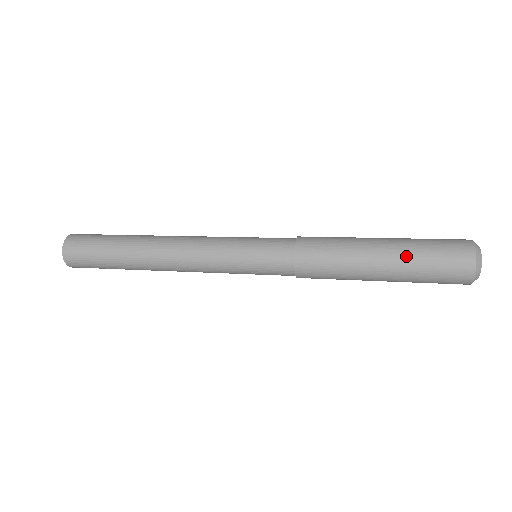
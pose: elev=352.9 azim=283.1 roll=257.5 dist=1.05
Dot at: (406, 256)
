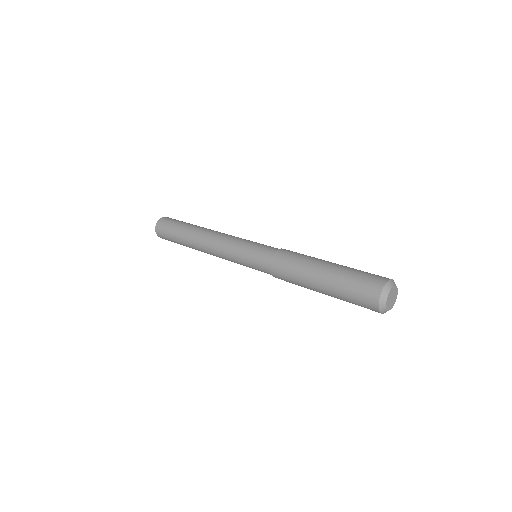
Dot at: (337, 277)
